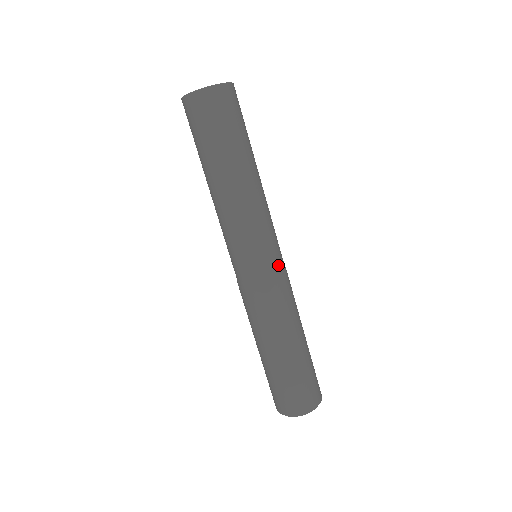
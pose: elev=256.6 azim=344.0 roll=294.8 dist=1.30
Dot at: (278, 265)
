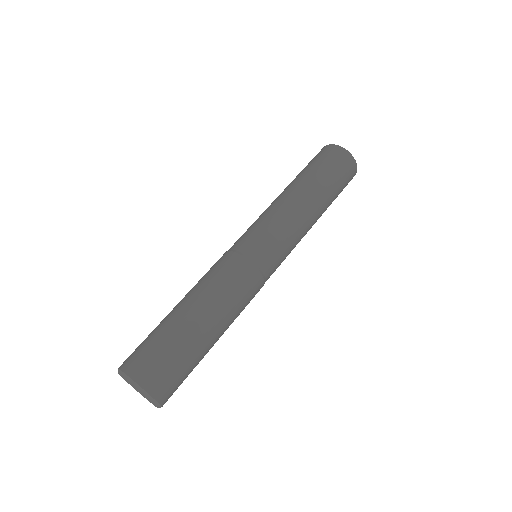
Dot at: (269, 276)
